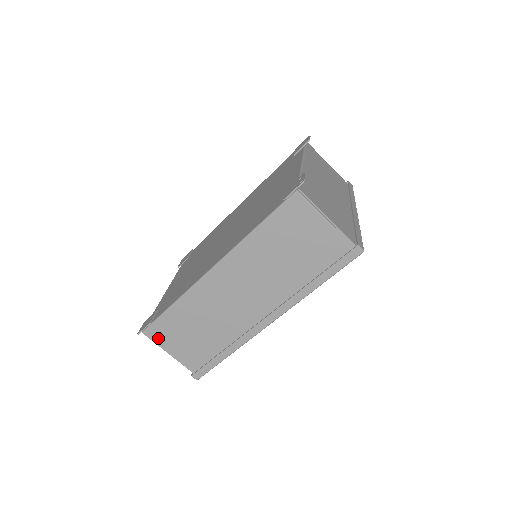
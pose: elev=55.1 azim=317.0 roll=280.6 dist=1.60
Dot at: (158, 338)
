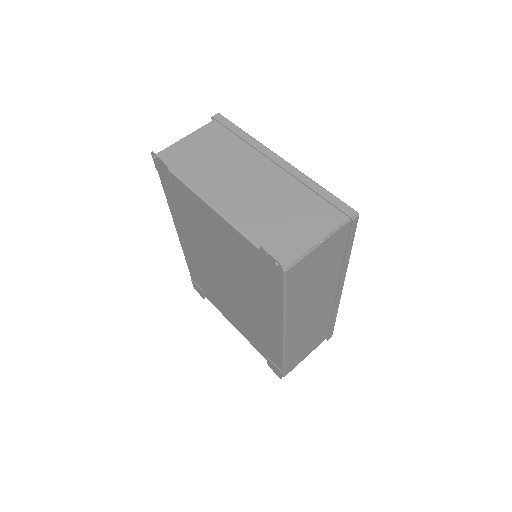
Dot at: (294, 366)
